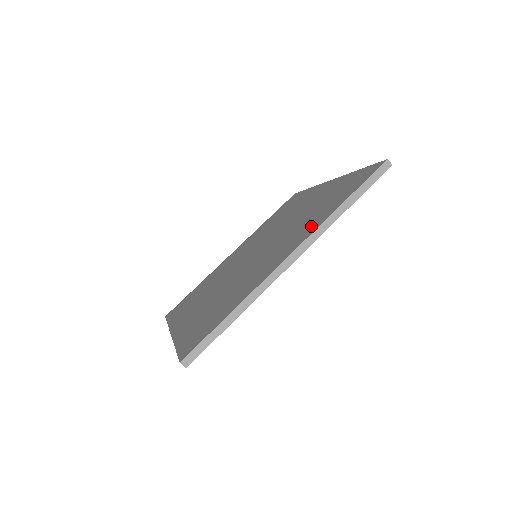
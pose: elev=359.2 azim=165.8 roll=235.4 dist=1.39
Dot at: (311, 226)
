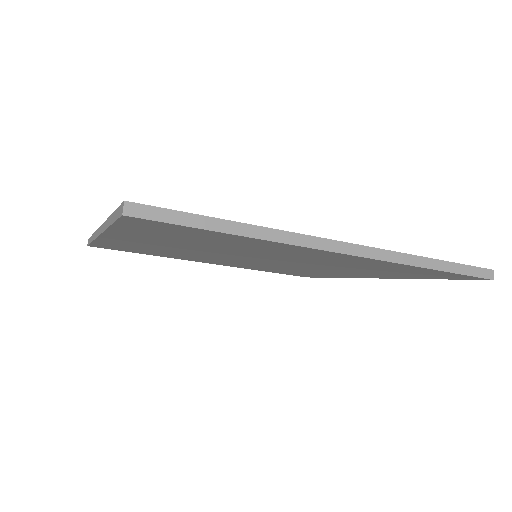
Dot at: occluded
